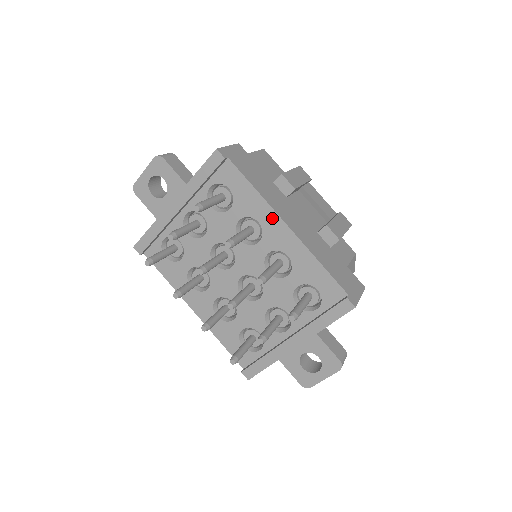
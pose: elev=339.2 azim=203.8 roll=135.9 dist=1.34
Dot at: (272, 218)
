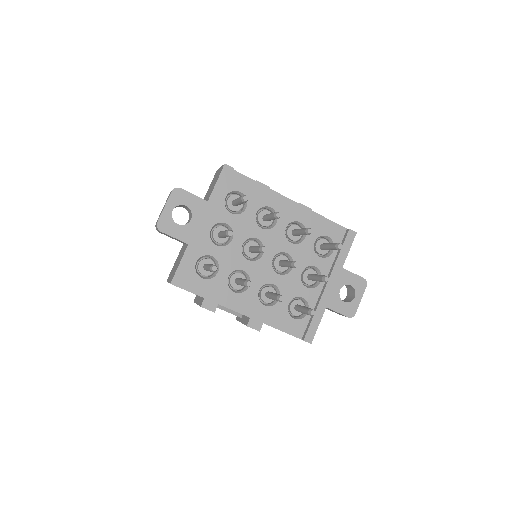
Dot at: (280, 200)
